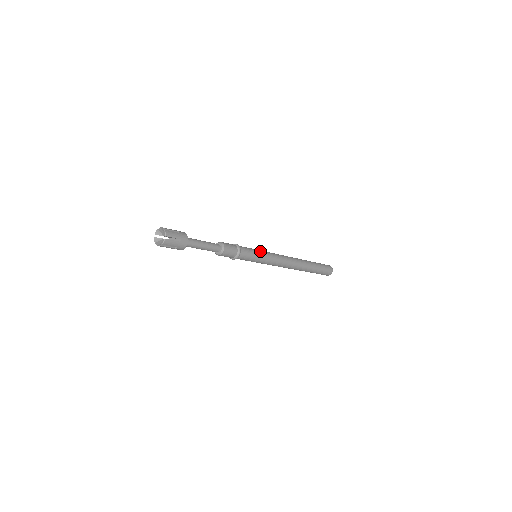
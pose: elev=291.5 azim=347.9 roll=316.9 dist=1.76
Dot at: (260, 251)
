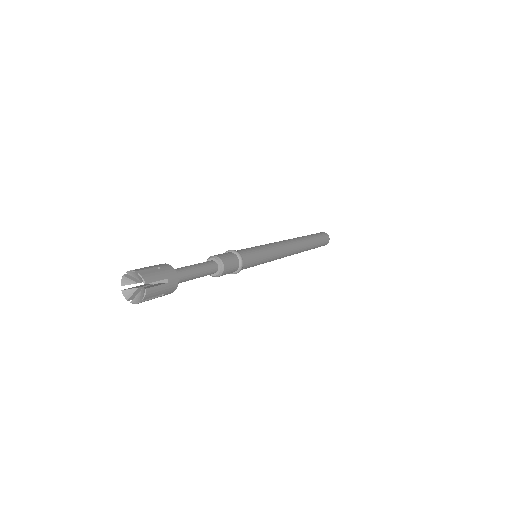
Dot at: (265, 255)
